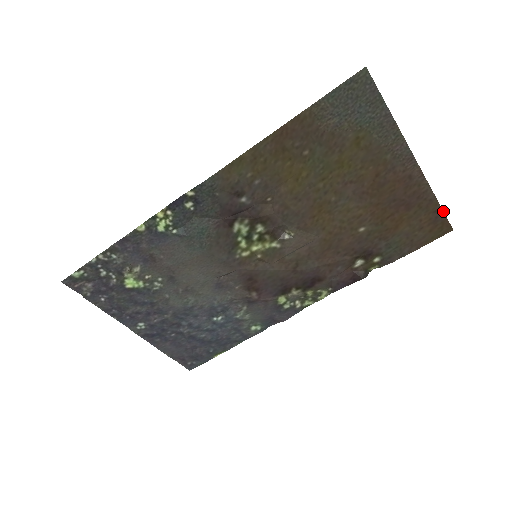
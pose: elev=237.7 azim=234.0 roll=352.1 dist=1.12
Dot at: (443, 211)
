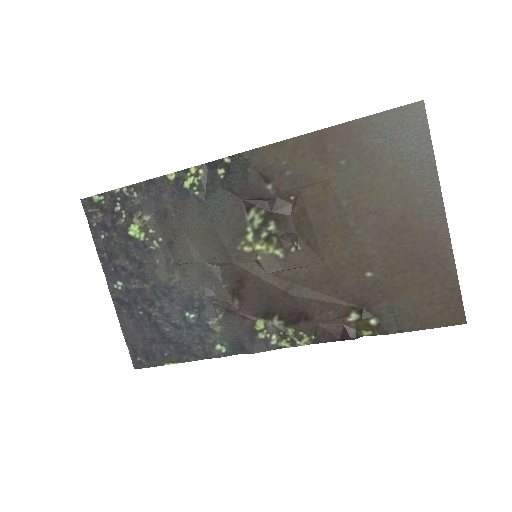
Dot at: occluded
